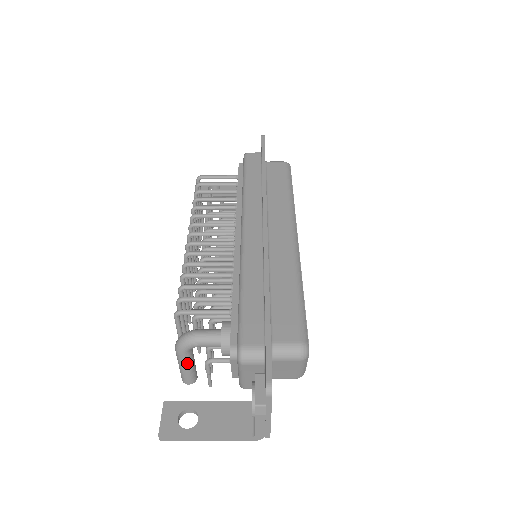
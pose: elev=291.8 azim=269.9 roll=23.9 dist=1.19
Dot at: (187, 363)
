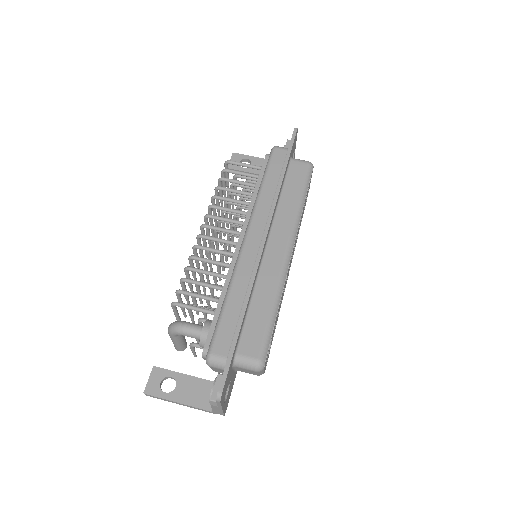
Dot at: (176, 341)
